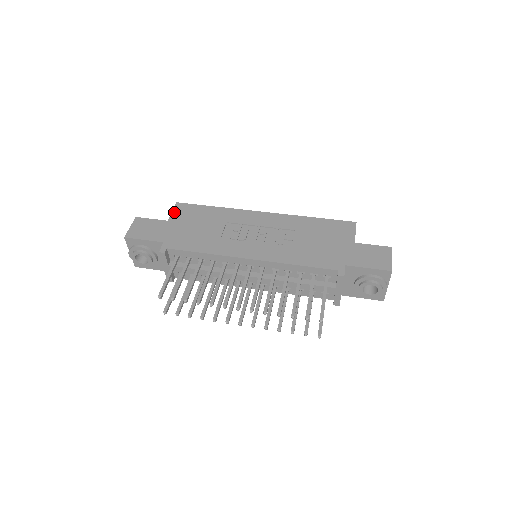
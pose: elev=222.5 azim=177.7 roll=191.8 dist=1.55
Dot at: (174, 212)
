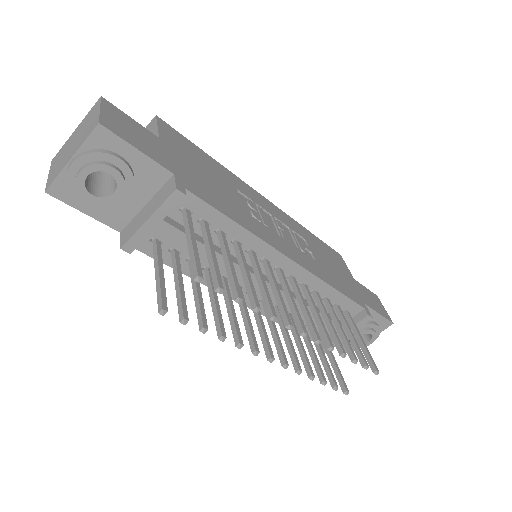
Dot at: (162, 129)
